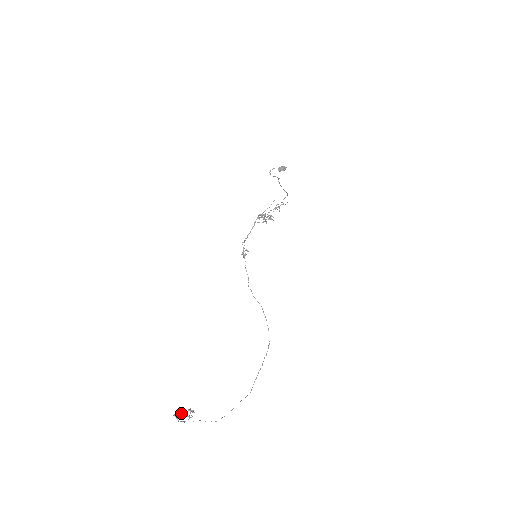
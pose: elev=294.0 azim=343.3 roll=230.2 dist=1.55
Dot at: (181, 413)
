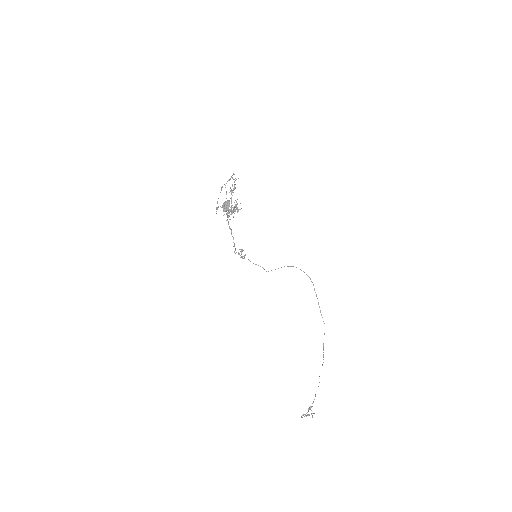
Dot at: (306, 416)
